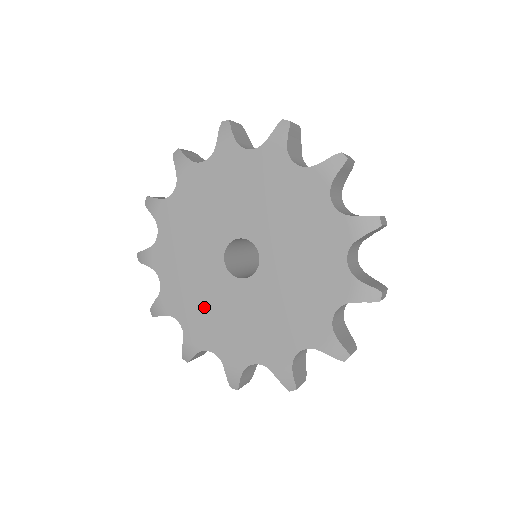
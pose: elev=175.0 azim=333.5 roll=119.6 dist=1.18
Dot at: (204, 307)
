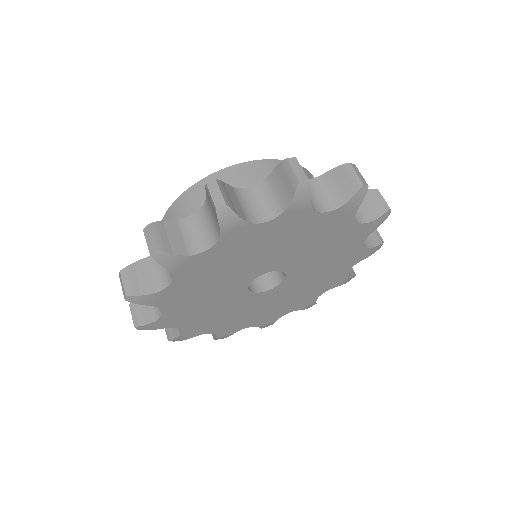
Dot at: (212, 315)
